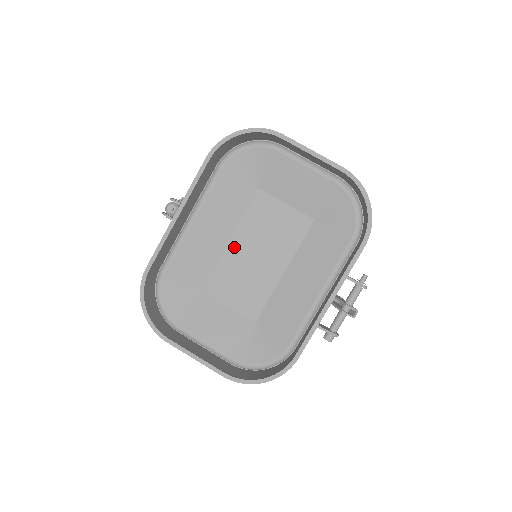
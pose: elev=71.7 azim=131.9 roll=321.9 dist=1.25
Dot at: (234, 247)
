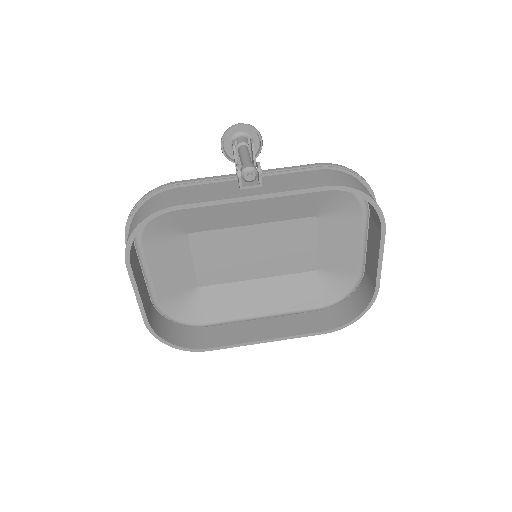
Dot at: (249, 232)
